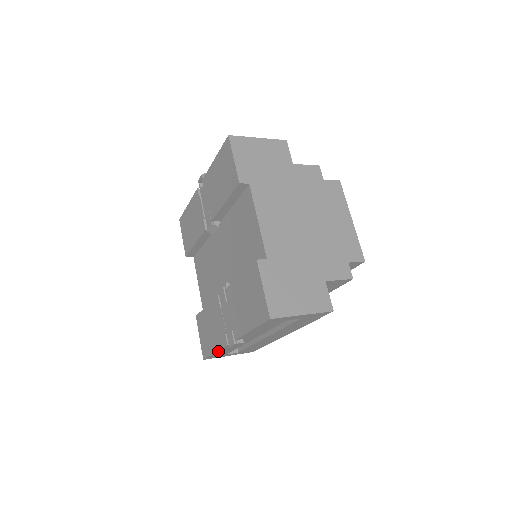
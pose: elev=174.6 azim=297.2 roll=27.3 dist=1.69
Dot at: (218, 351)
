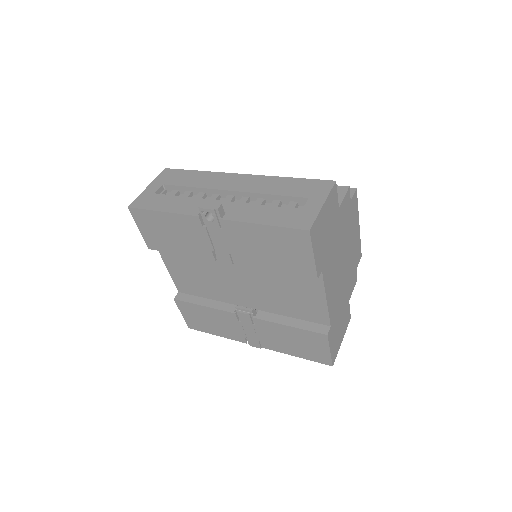
Dot at: (222, 335)
